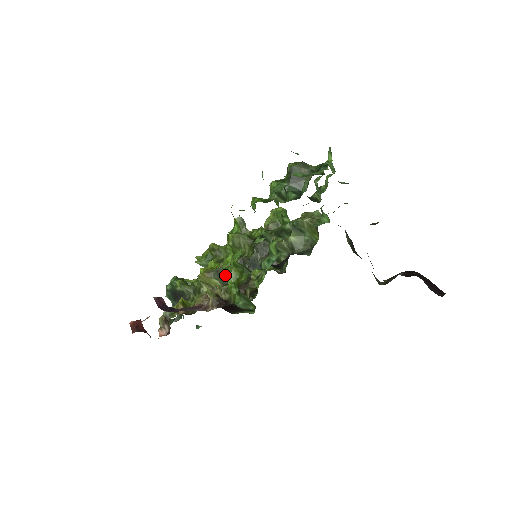
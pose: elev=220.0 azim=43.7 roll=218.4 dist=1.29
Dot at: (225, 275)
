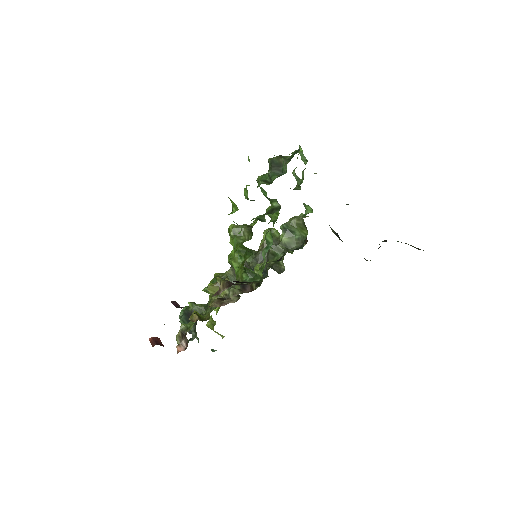
Dot at: (231, 281)
